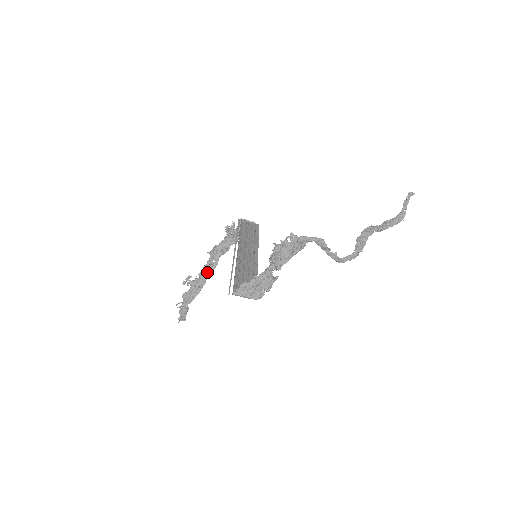
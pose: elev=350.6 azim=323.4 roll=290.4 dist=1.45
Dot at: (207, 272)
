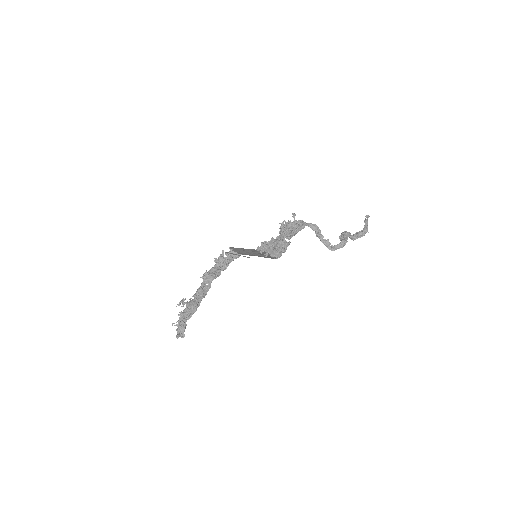
Dot at: (202, 293)
